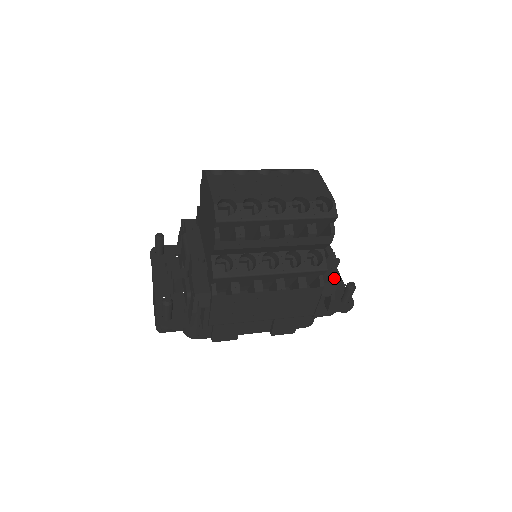
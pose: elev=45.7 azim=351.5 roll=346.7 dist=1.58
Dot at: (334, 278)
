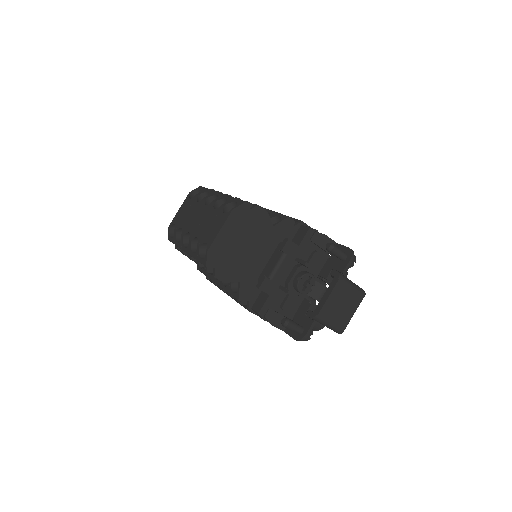
Dot at: (260, 308)
